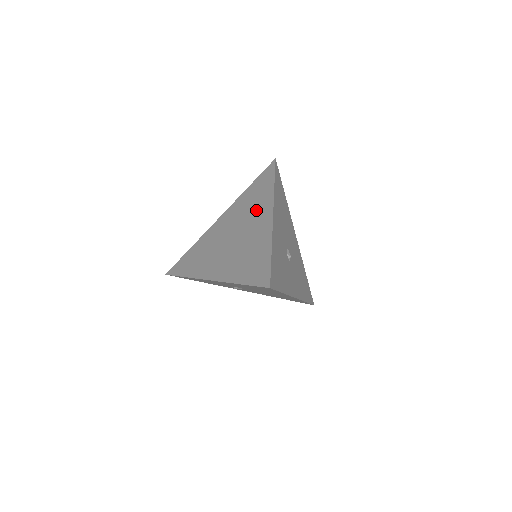
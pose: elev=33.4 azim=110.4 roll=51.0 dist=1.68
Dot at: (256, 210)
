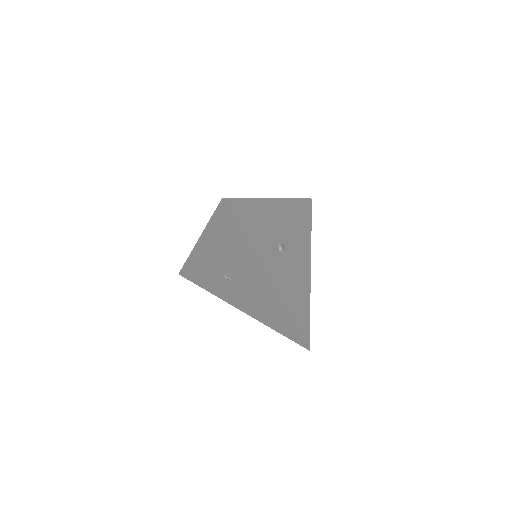
Dot at: occluded
